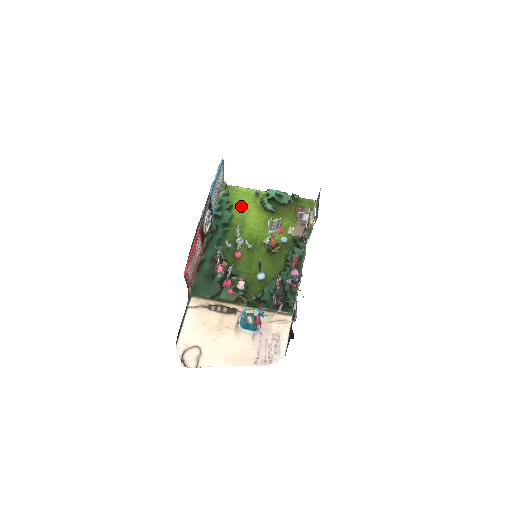
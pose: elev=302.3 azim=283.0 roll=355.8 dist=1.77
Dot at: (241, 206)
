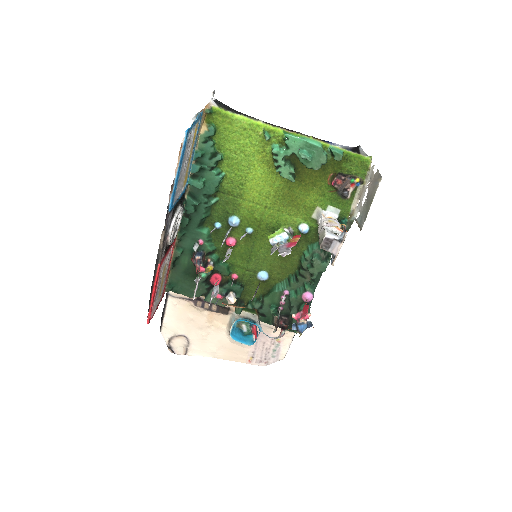
Dot at: (237, 157)
